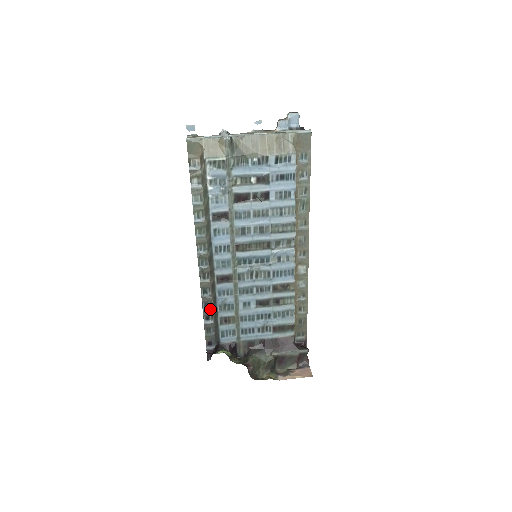
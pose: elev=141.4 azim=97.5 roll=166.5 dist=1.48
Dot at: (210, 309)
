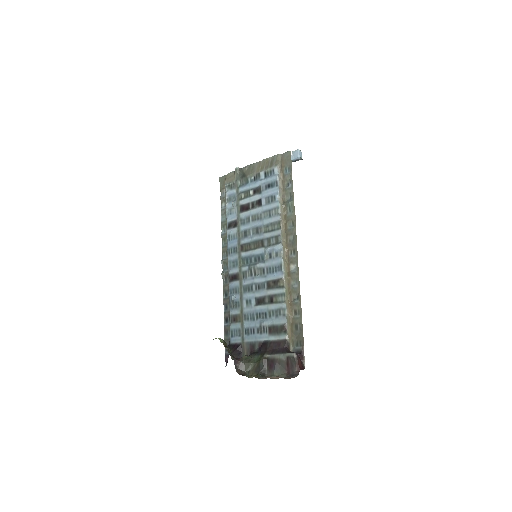
Dot at: (228, 311)
